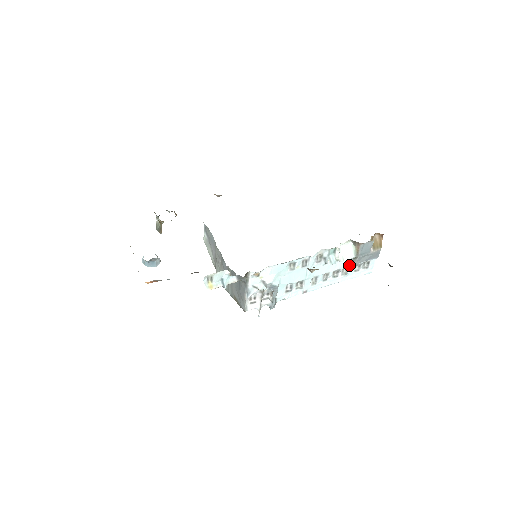
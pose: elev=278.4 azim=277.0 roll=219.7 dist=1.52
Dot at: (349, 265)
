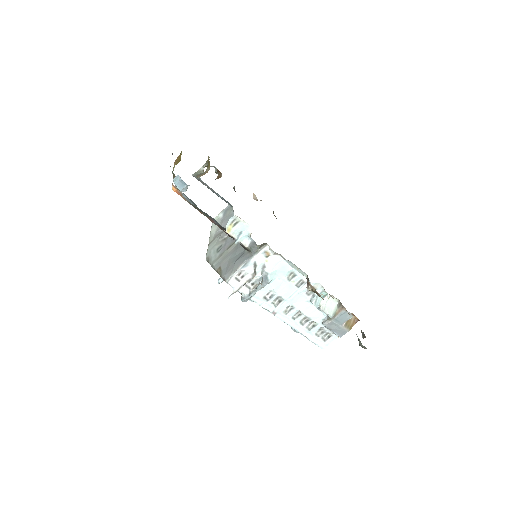
Dot at: (319, 323)
